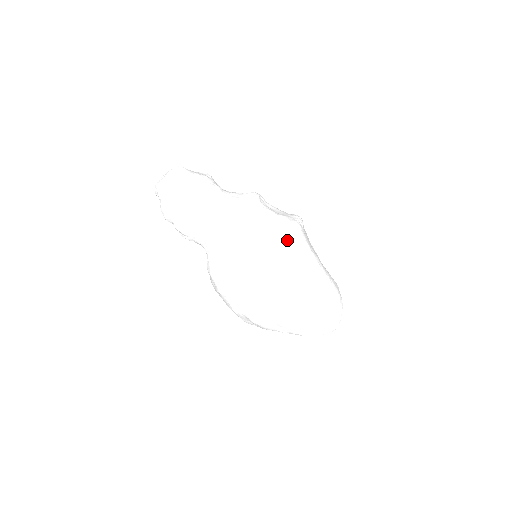
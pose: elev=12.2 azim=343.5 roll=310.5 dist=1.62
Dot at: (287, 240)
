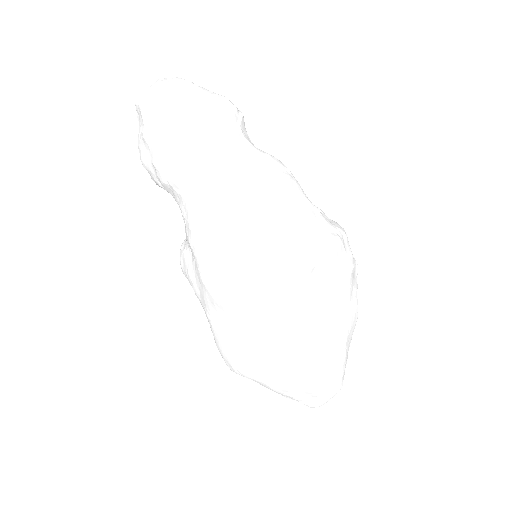
Dot at: (250, 292)
